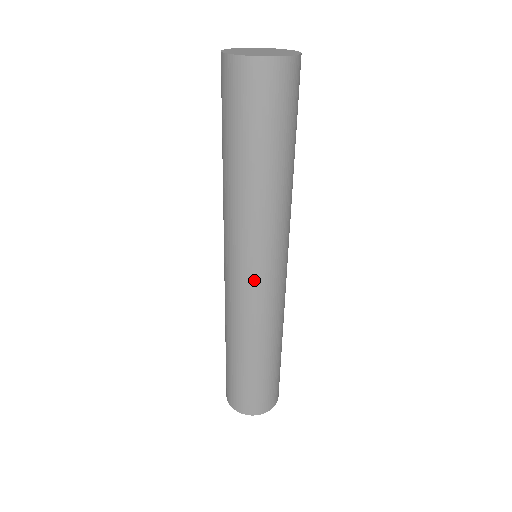
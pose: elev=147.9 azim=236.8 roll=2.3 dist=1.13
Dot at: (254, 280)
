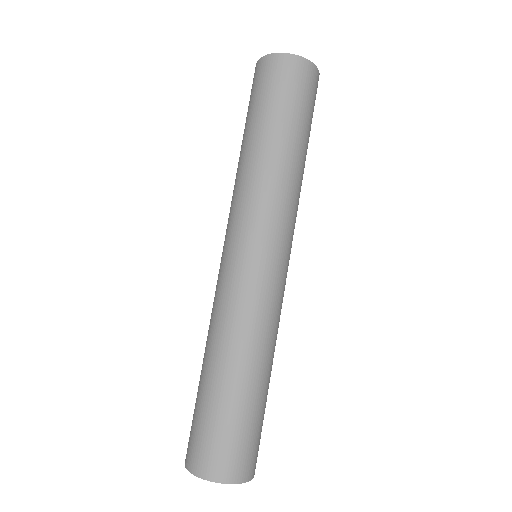
Dot at: (233, 258)
